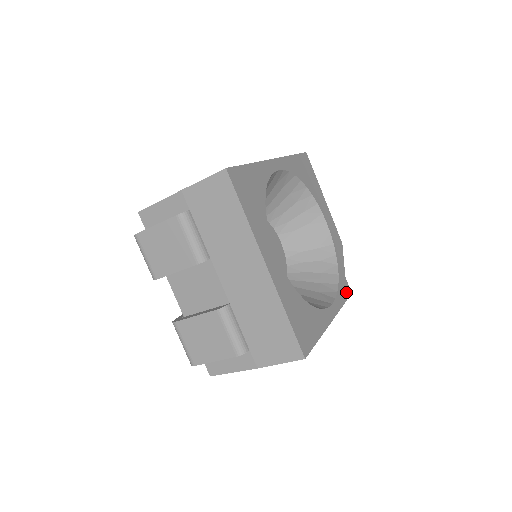
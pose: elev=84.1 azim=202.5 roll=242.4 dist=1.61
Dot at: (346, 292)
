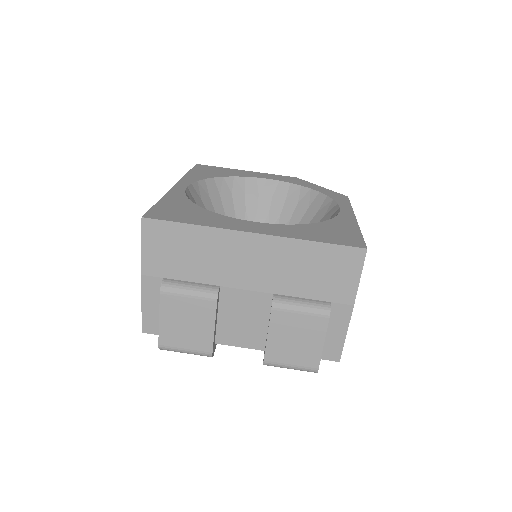
Dot at: (340, 194)
